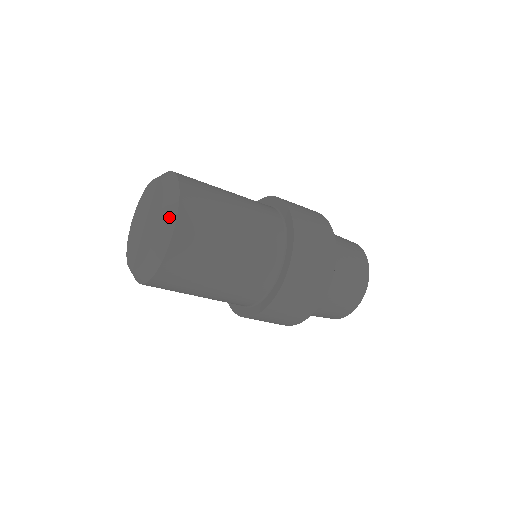
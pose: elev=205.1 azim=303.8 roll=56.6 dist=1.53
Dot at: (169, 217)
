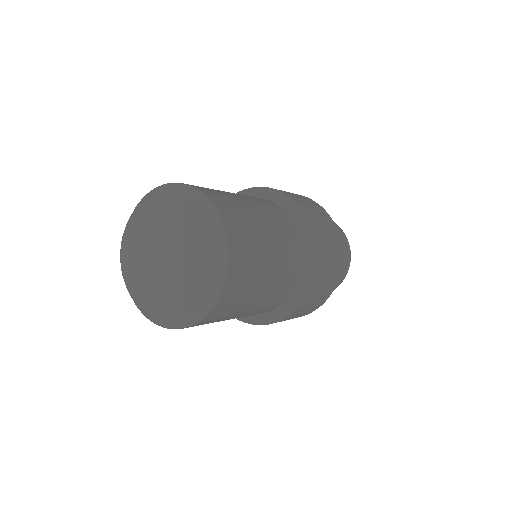
Dot at: (210, 295)
